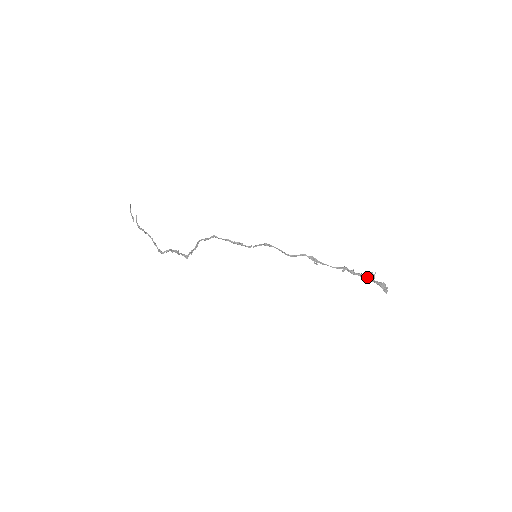
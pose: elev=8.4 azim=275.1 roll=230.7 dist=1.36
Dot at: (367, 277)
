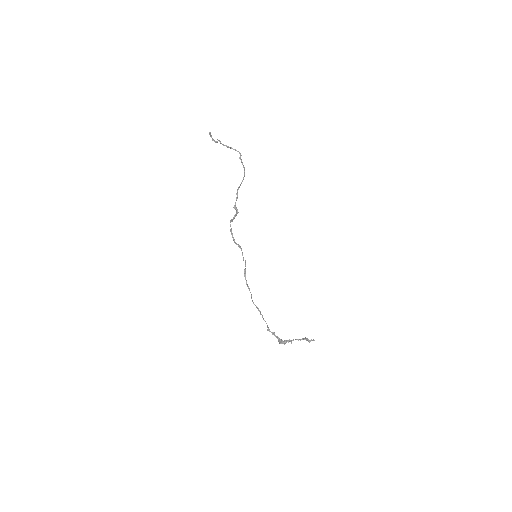
Dot at: (281, 341)
